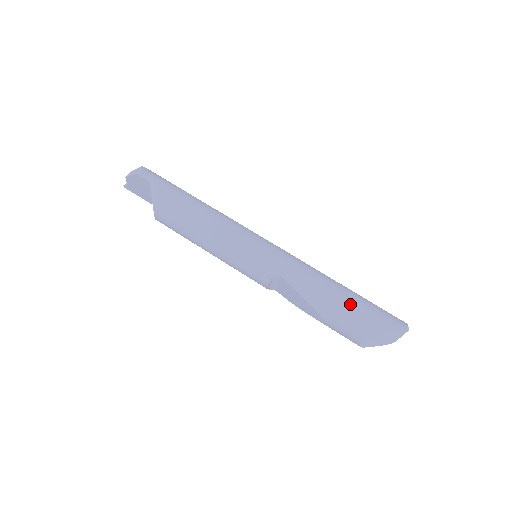
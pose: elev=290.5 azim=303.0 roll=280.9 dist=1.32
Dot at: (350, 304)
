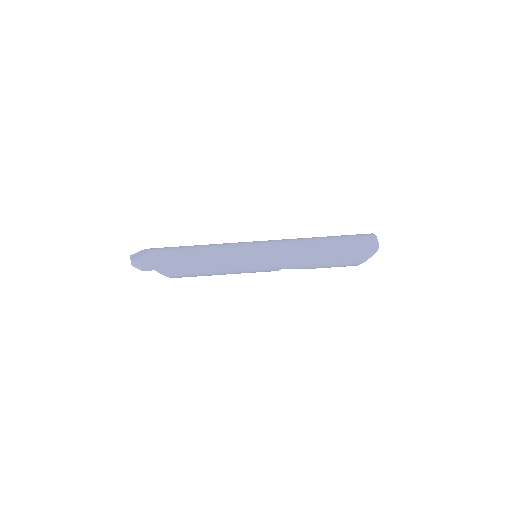
Dot at: (335, 259)
